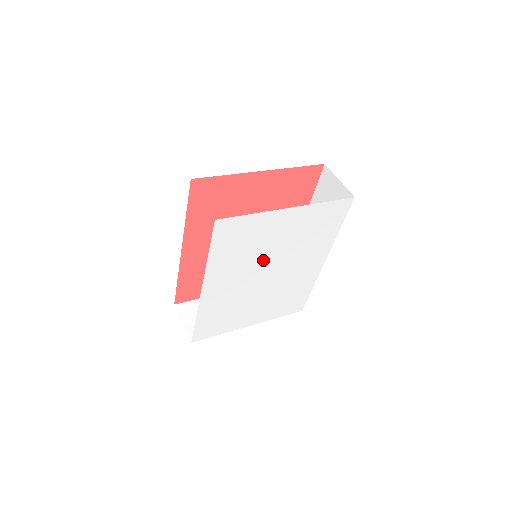
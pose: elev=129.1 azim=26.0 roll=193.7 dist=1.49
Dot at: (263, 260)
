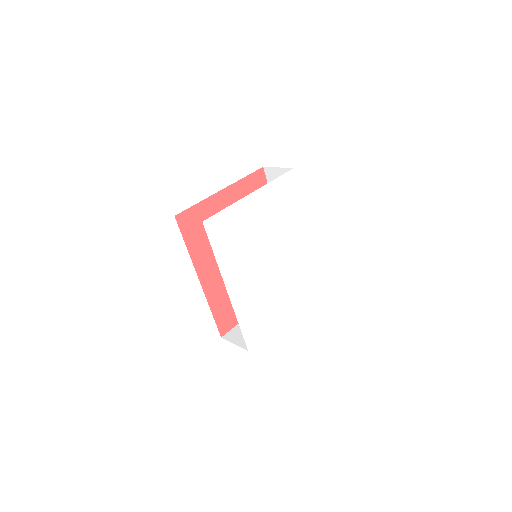
Dot at: (259, 247)
